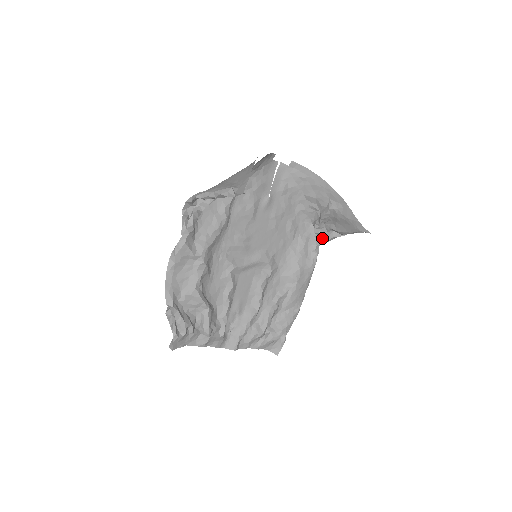
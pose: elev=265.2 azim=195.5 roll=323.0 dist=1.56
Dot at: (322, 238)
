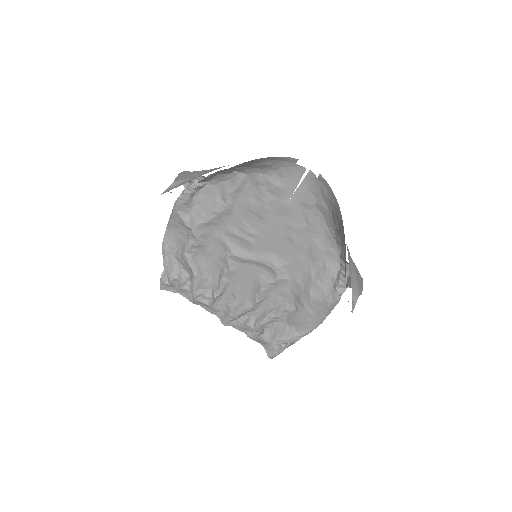
Dot at: (349, 280)
